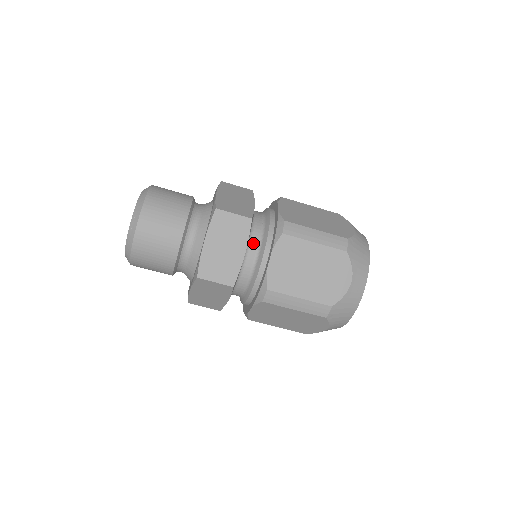
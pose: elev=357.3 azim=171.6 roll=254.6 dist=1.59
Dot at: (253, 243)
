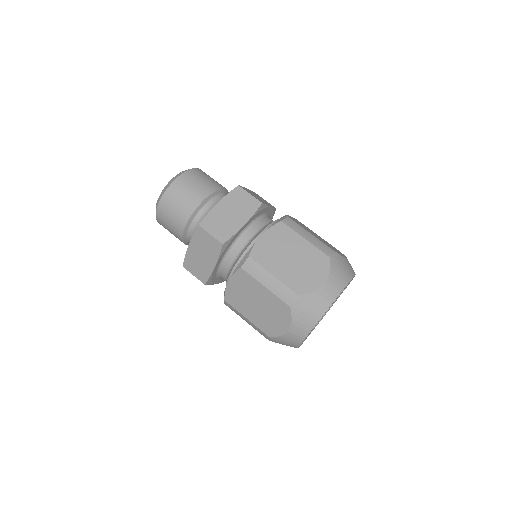
Dot at: (230, 258)
